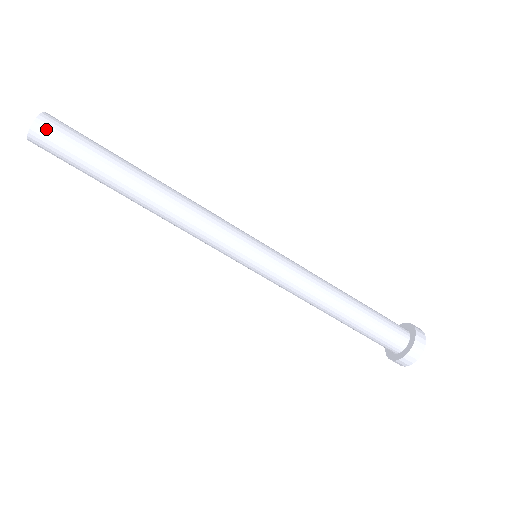
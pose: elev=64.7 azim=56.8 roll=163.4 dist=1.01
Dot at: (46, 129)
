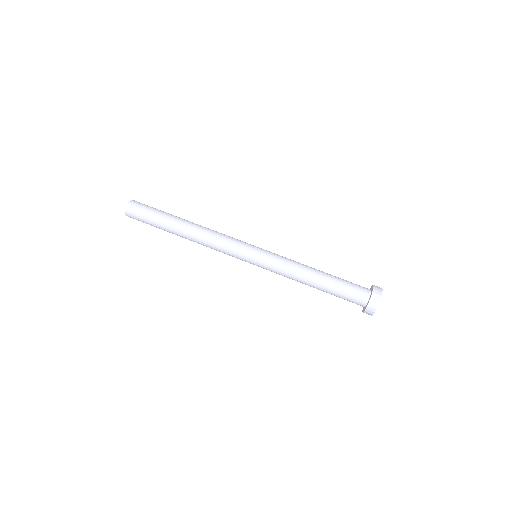
Dot at: (133, 207)
